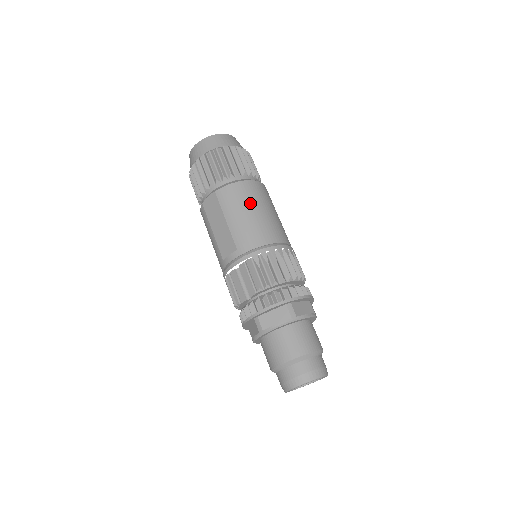
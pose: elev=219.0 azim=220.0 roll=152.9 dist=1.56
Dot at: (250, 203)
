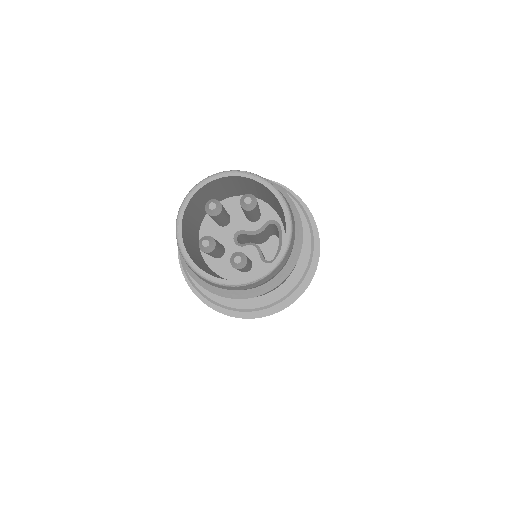
Dot at: occluded
